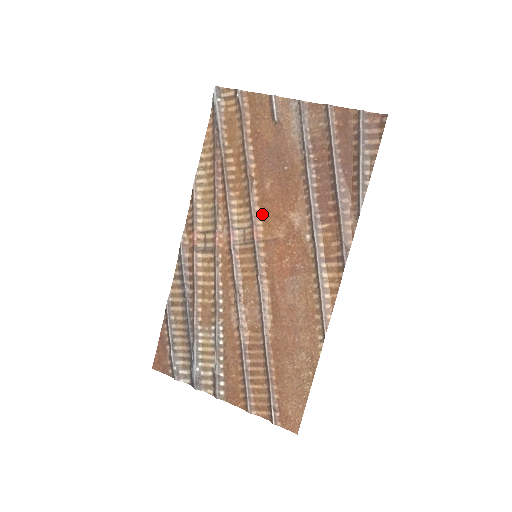
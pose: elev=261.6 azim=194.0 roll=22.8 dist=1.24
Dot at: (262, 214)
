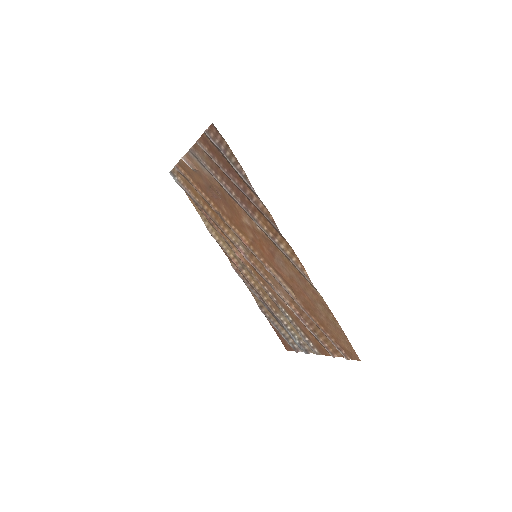
Dot at: (237, 229)
